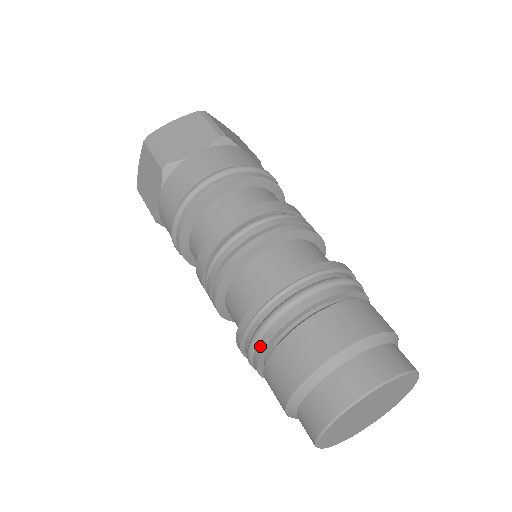
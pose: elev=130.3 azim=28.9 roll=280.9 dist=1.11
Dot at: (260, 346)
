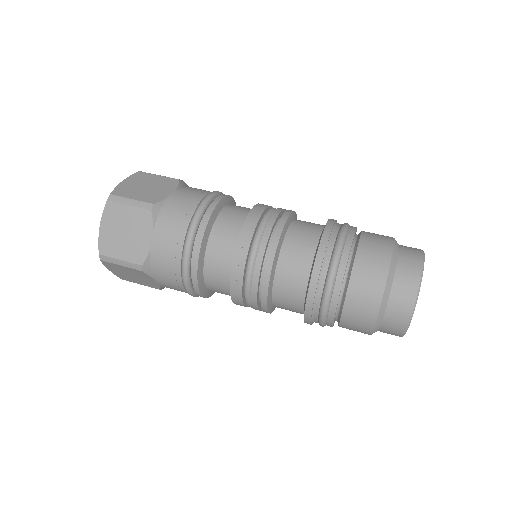
Dot at: (339, 279)
